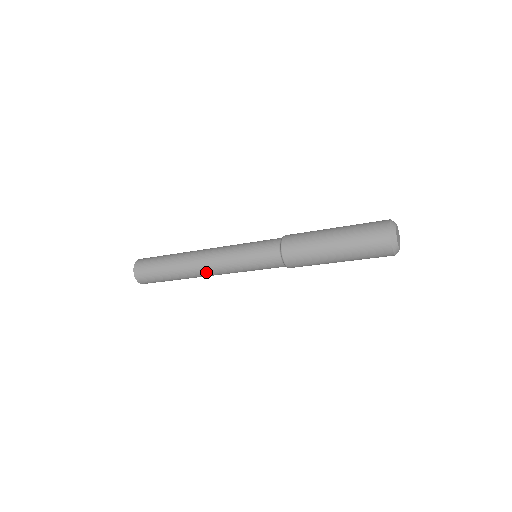
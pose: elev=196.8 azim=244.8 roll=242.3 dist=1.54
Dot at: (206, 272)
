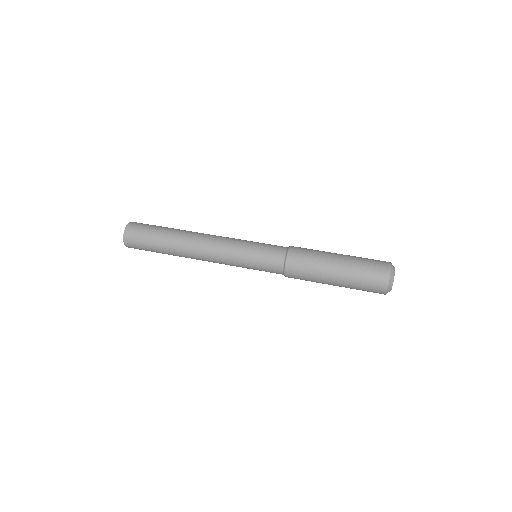
Dot at: occluded
